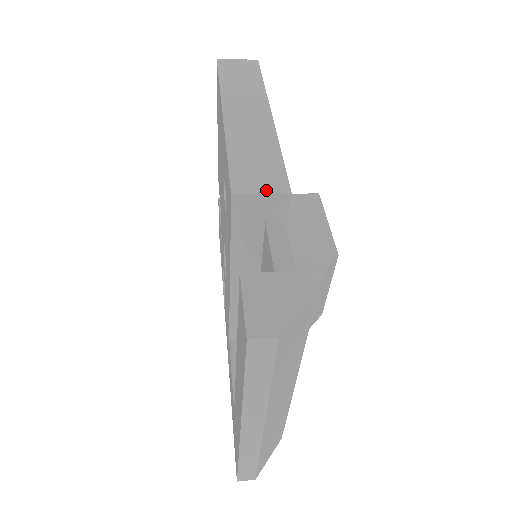
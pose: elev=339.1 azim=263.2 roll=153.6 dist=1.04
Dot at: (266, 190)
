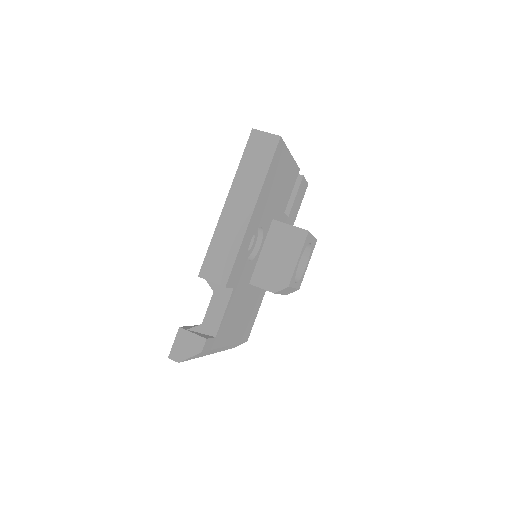
Dot at: (215, 280)
